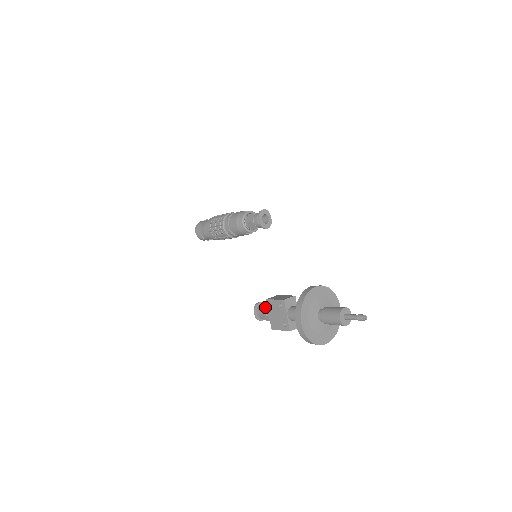
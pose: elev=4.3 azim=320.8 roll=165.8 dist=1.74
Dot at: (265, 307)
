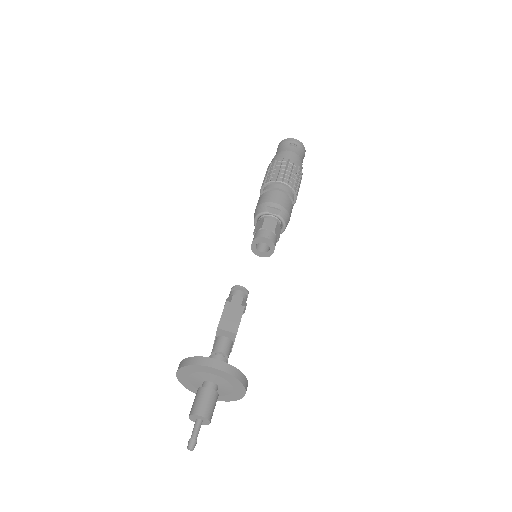
Dot at: (229, 301)
